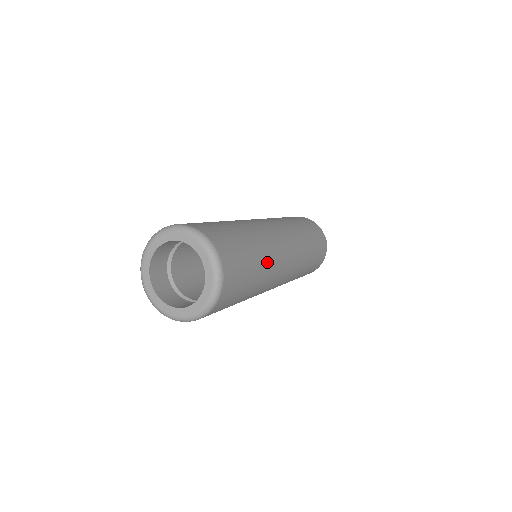
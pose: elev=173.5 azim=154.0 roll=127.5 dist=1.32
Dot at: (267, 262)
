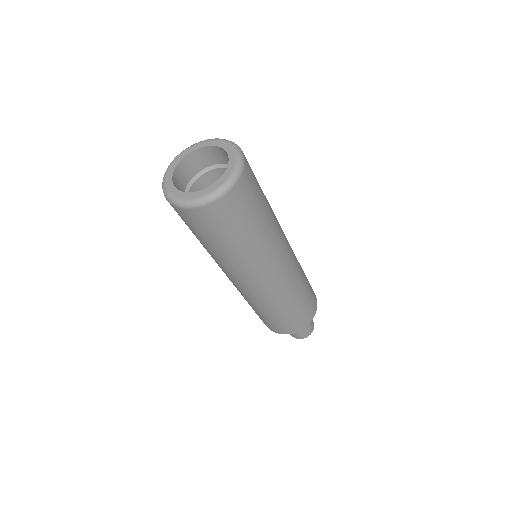
Dot at: (273, 216)
